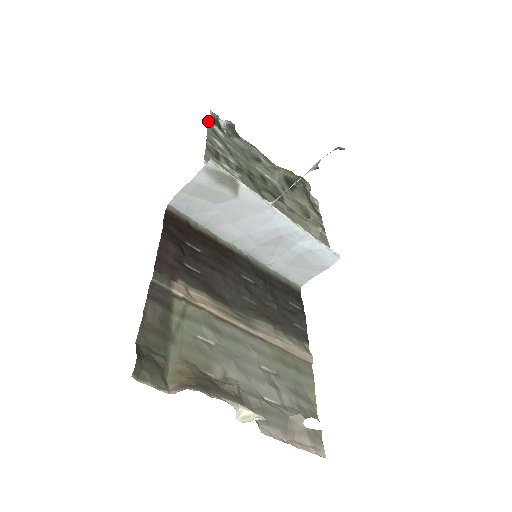
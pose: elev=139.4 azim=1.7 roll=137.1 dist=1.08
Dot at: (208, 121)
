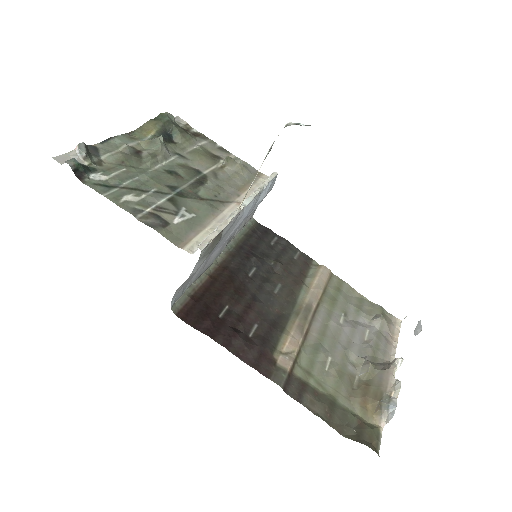
Dot at: (80, 180)
